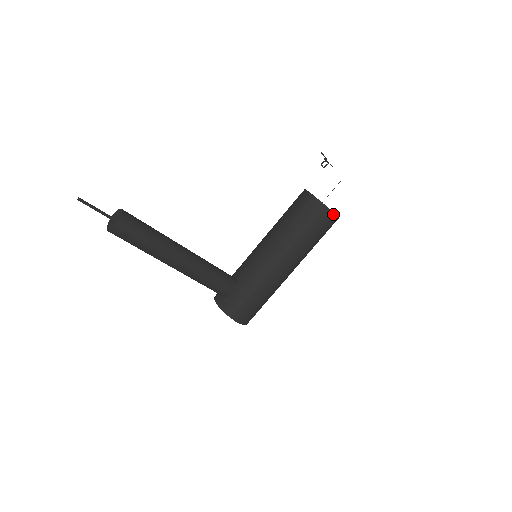
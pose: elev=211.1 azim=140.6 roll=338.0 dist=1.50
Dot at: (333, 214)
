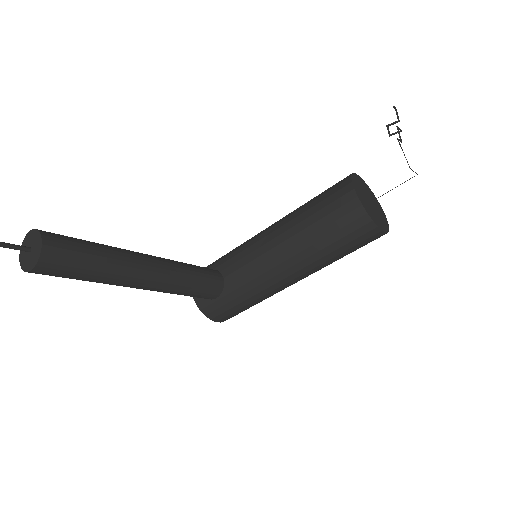
Dot at: (383, 233)
